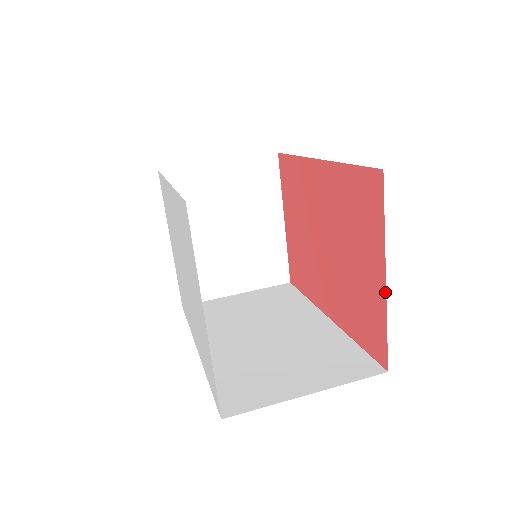
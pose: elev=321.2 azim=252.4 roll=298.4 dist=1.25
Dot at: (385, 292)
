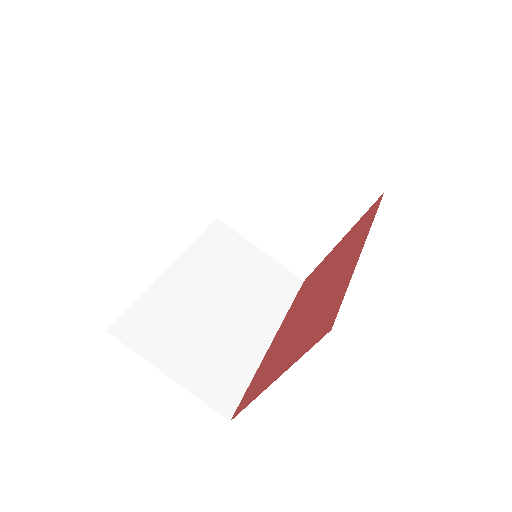
Dot at: (266, 387)
